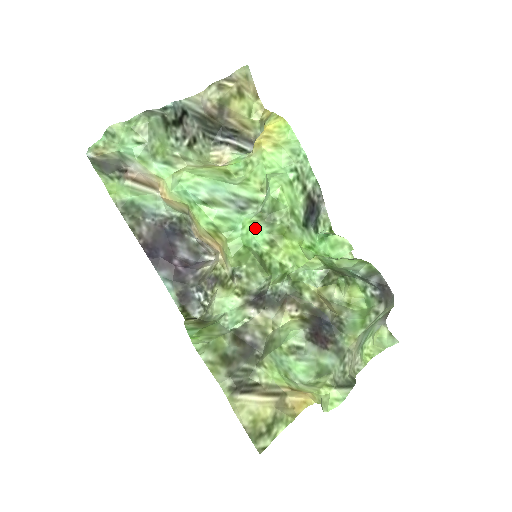
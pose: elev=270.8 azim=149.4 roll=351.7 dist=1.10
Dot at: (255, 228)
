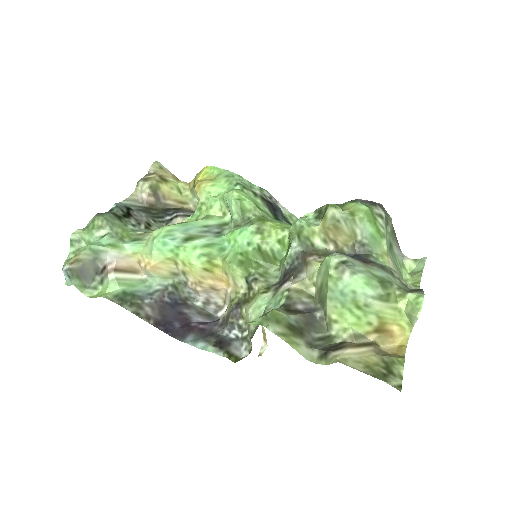
Dot at: (238, 232)
